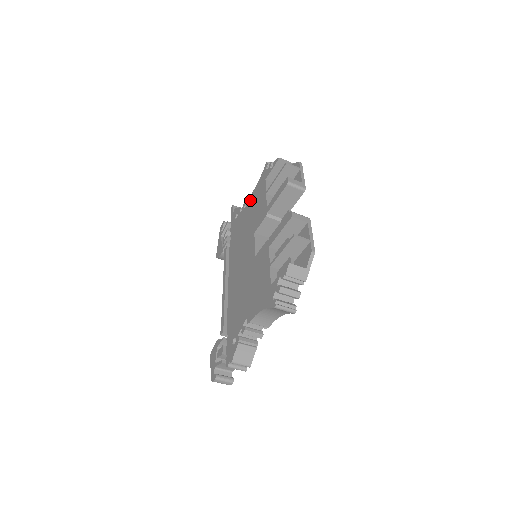
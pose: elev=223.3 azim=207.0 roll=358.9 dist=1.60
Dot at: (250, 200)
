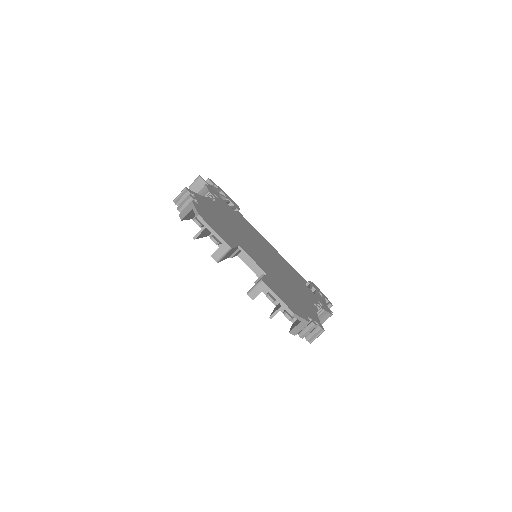
Dot at: occluded
